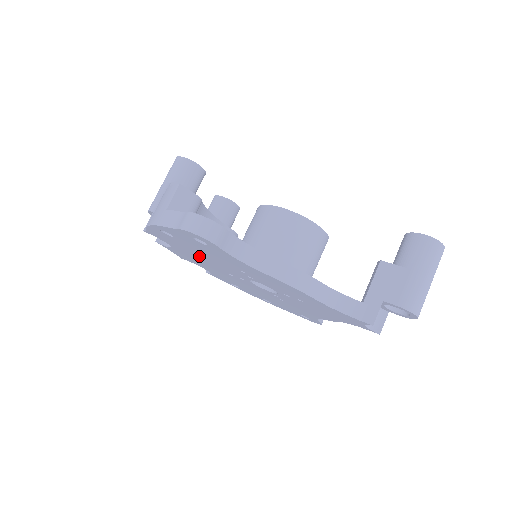
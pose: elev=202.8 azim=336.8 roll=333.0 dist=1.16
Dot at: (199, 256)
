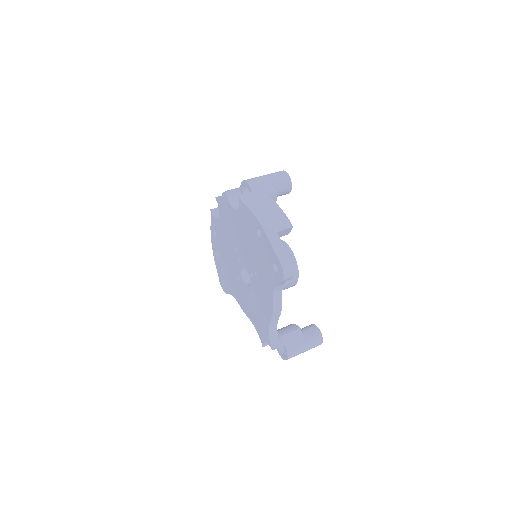
Dot at: (244, 237)
